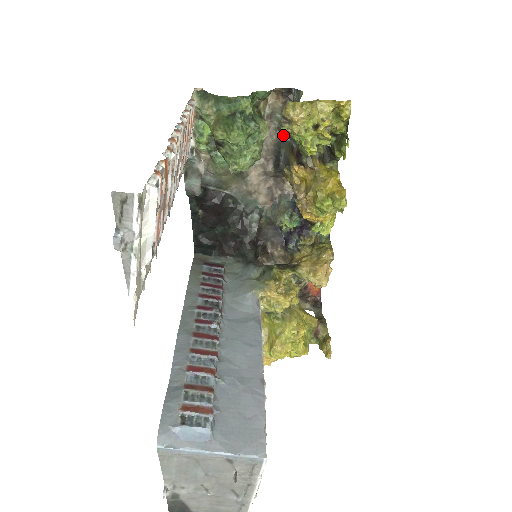
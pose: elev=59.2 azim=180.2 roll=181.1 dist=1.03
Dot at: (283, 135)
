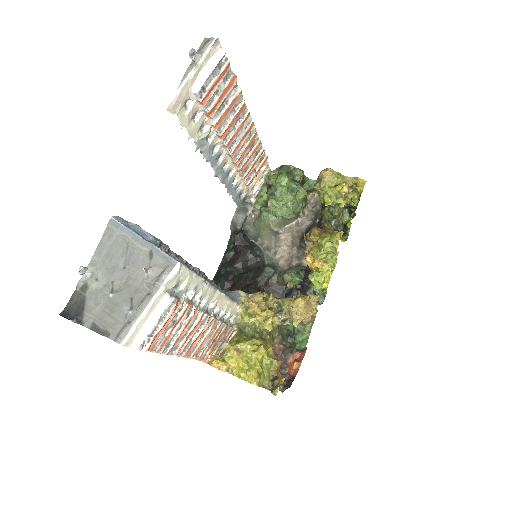
Dot at: (316, 219)
